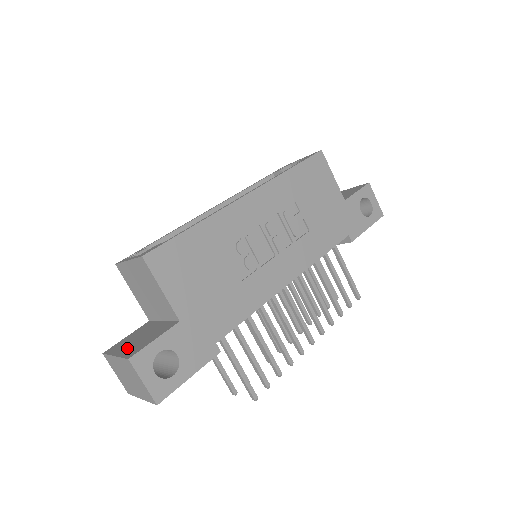
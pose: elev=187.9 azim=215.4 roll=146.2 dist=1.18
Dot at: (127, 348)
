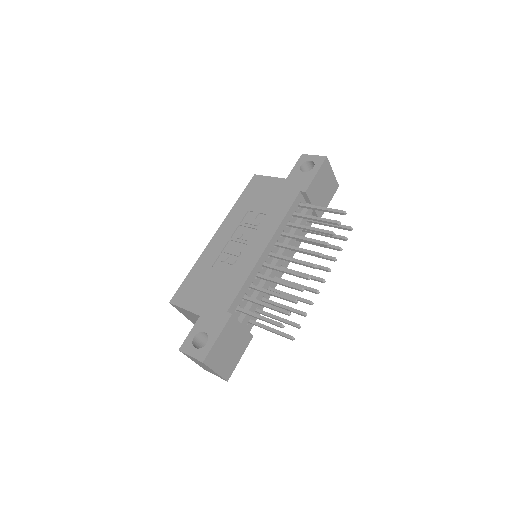
Dot at: occluded
